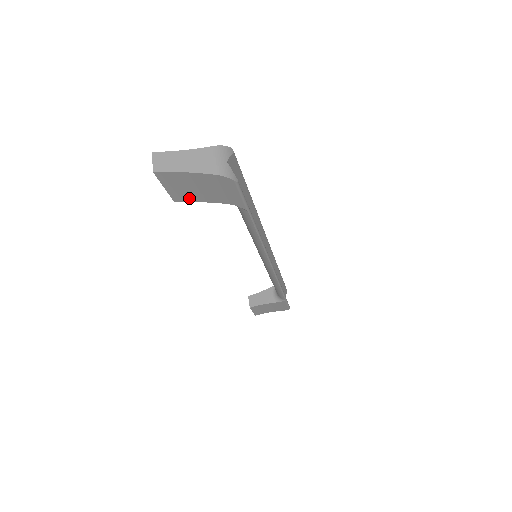
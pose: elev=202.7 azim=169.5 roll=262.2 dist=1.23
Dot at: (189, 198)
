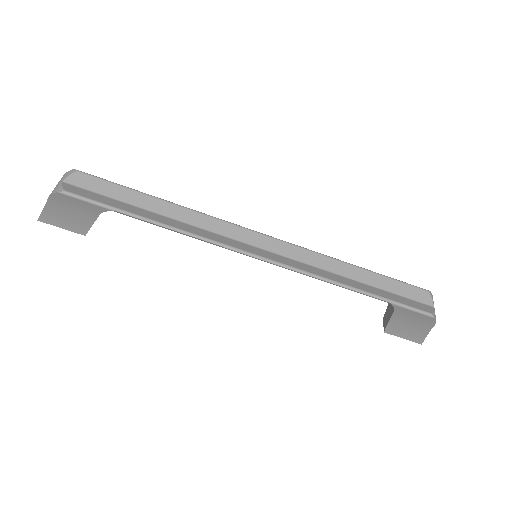
Dot at: (84, 227)
